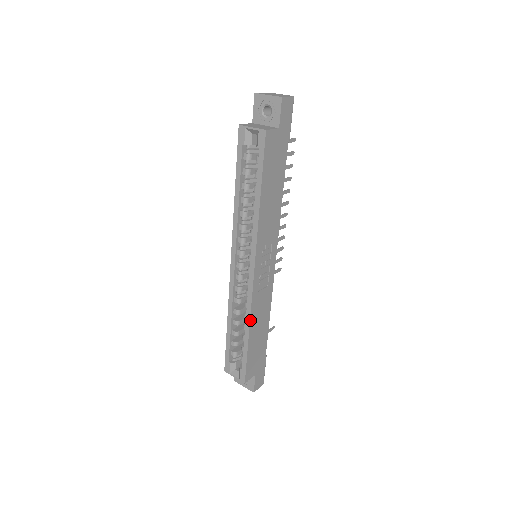
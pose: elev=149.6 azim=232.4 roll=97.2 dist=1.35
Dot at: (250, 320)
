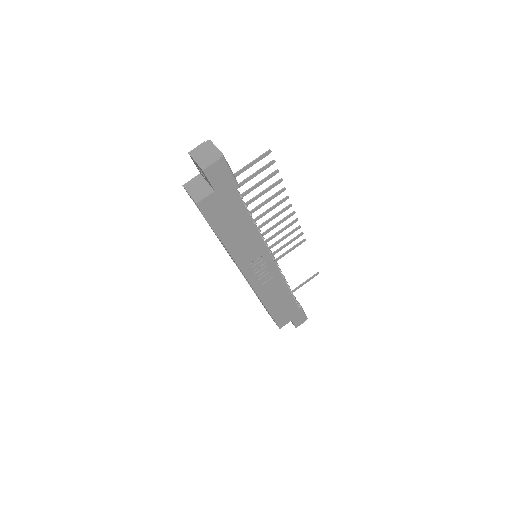
Dot at: (262, 302)
